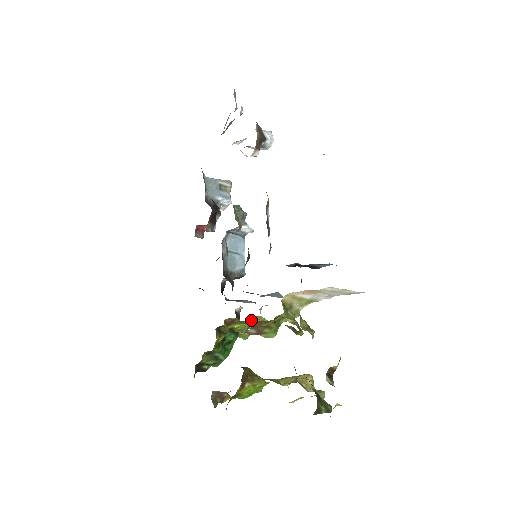
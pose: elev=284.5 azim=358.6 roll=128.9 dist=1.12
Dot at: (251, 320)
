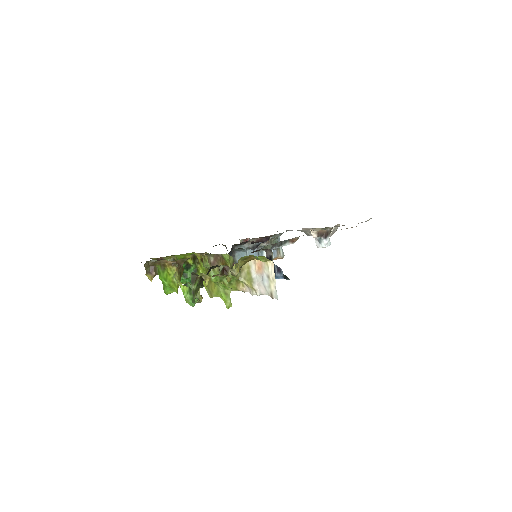
Dot at: occluded
